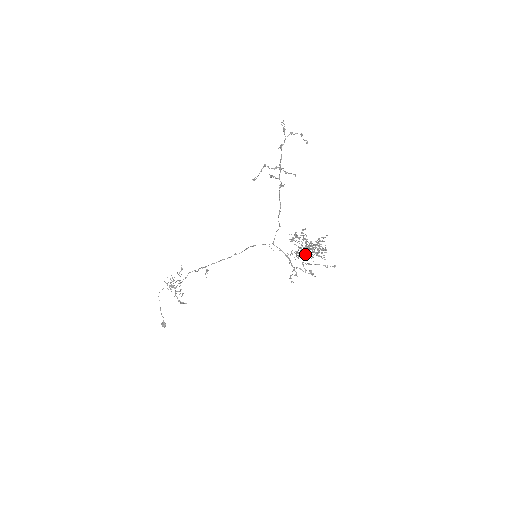
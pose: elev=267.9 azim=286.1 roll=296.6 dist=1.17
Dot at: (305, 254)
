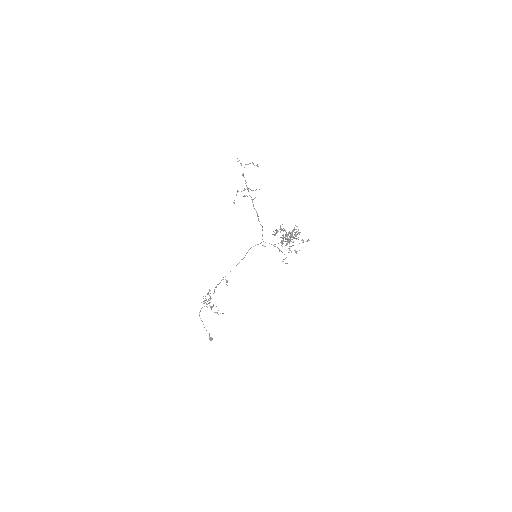
Dot at: occluded
